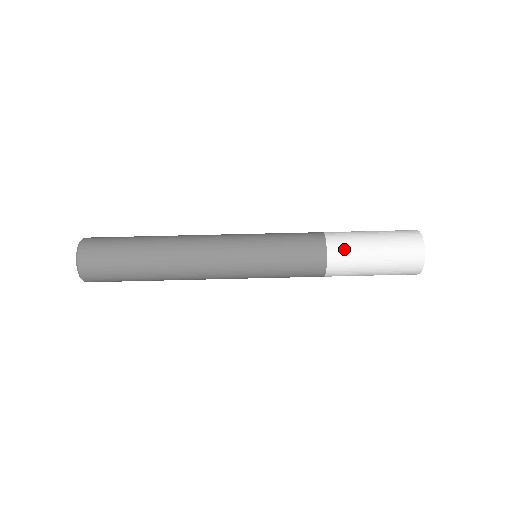
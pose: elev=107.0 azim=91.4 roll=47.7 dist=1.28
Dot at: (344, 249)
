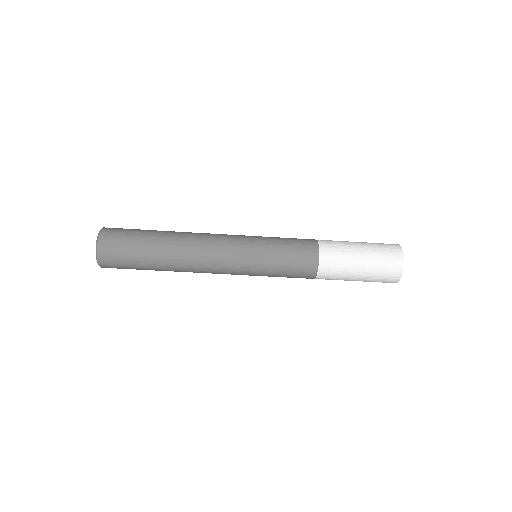
Dot at: (333, 270)
